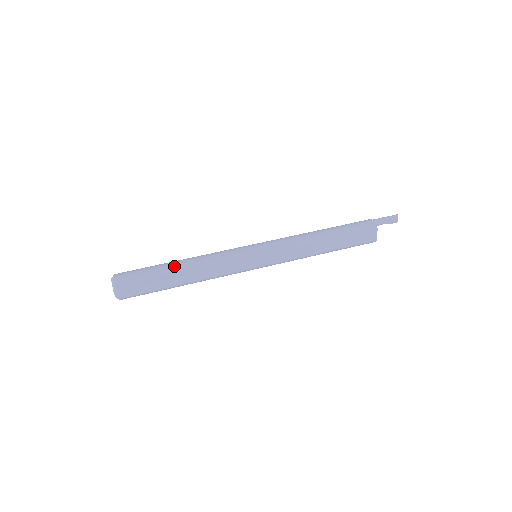
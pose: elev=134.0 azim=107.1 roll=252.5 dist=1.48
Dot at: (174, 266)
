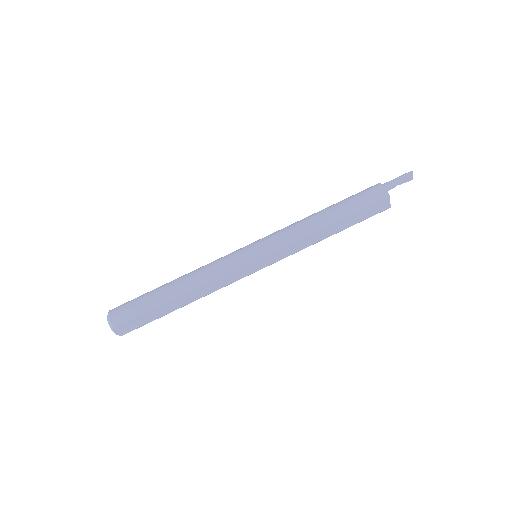
Dot at: (169, 292)
